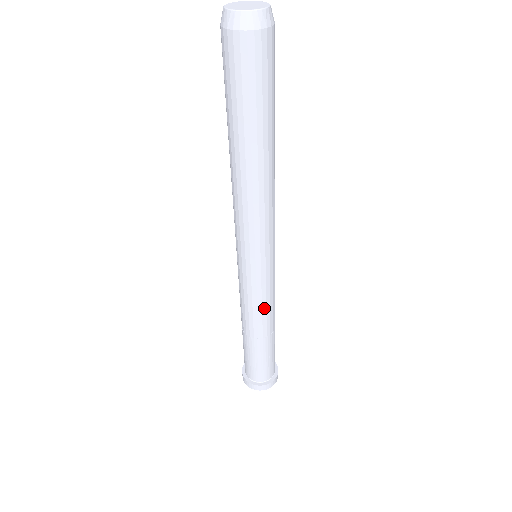
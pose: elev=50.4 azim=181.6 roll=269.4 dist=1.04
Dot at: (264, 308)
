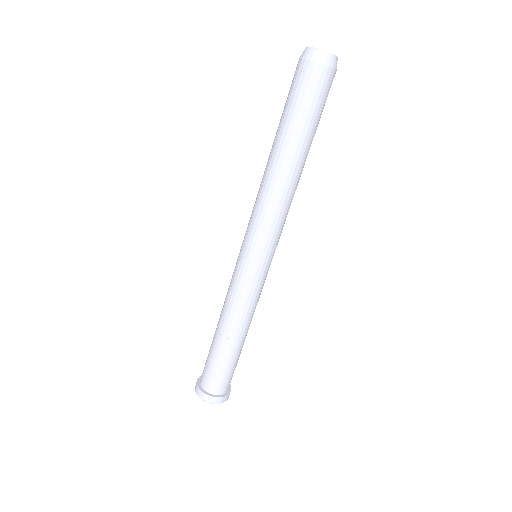
Dot at: (235, 303)
